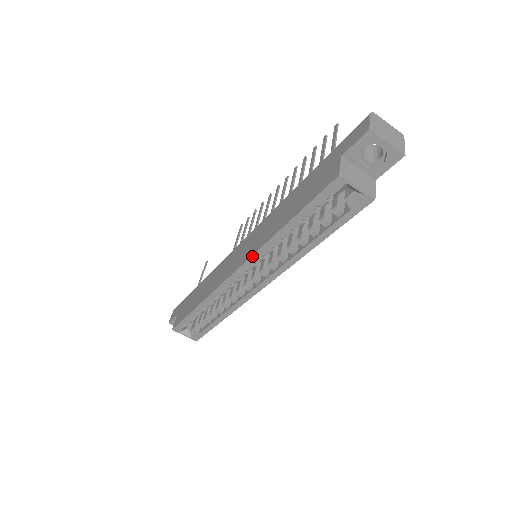
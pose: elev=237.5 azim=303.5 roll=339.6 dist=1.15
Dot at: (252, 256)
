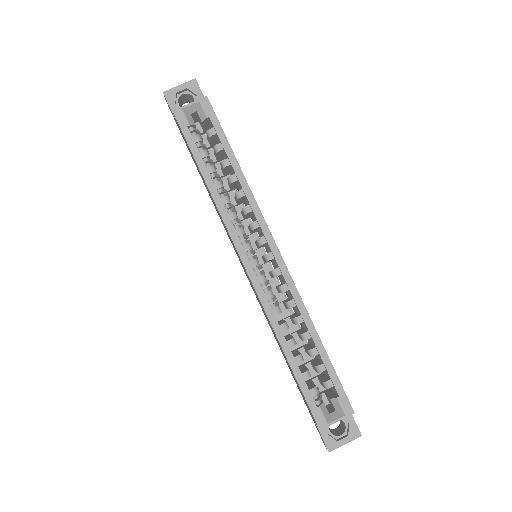
Dot at: (229, 233)
